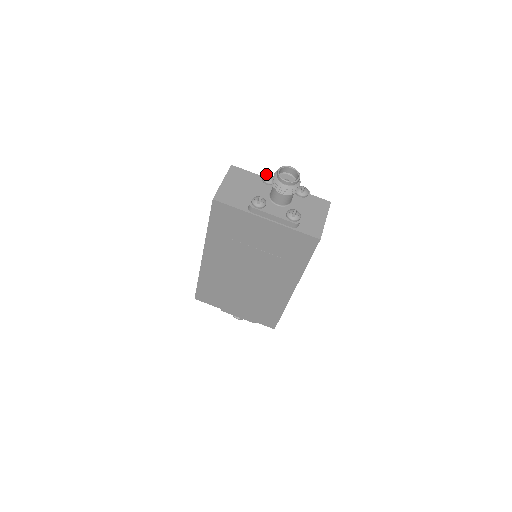
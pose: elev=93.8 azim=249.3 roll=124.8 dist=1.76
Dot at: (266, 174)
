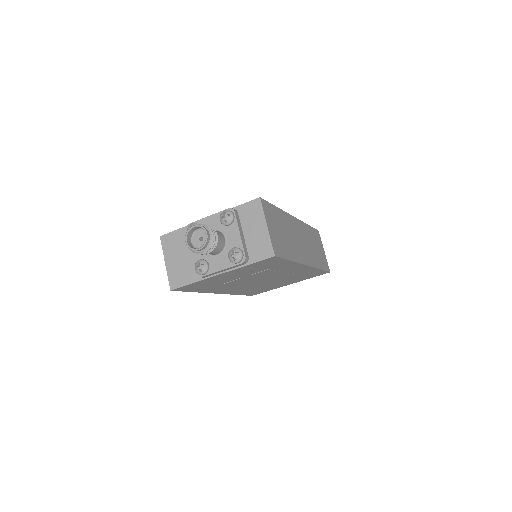
Dot at: (187, 229)
